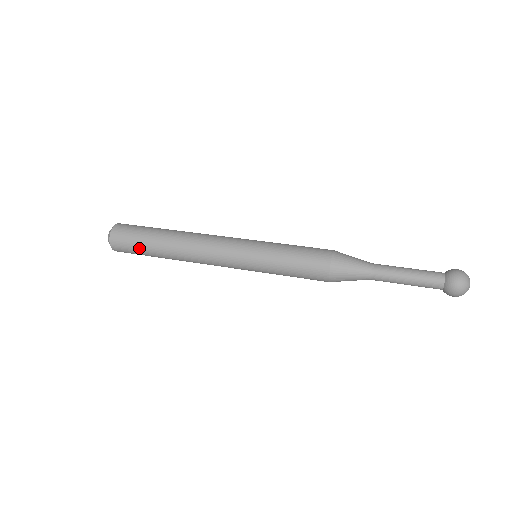
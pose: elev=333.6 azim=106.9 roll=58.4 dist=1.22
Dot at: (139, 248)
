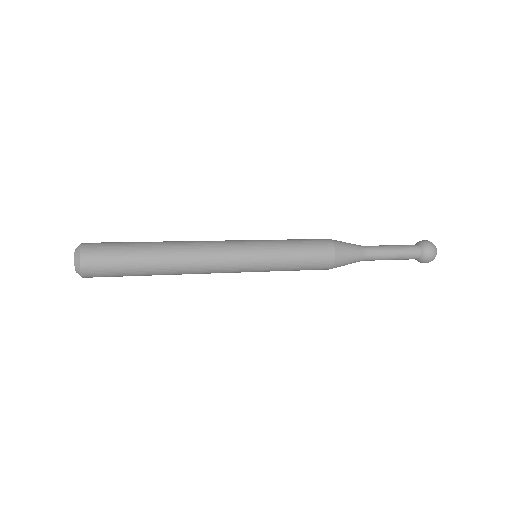
Dot at: (123, 266)
